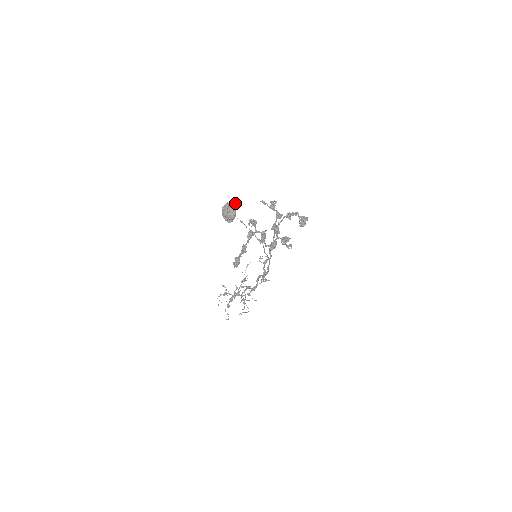
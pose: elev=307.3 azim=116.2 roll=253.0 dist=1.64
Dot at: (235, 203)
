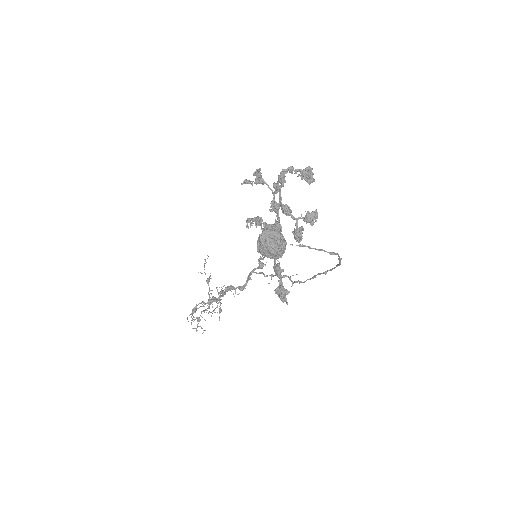
Dot at: (277, 224)
